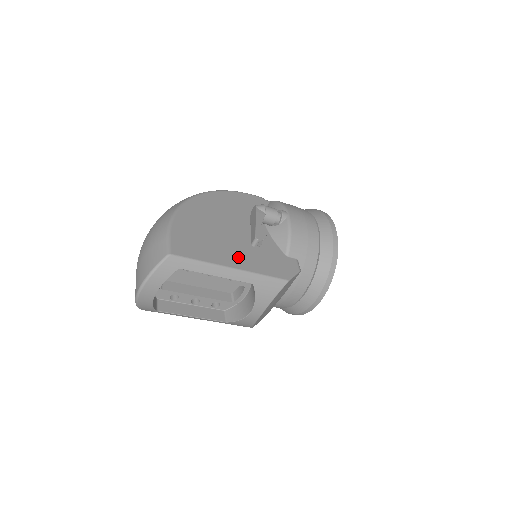
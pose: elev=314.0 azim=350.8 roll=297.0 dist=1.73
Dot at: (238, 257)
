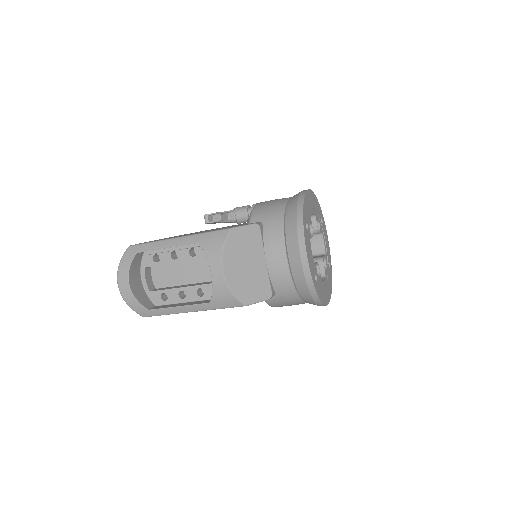
Dot at: occluded
